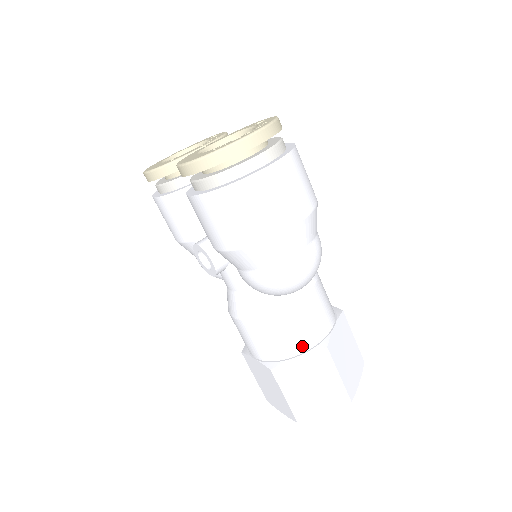
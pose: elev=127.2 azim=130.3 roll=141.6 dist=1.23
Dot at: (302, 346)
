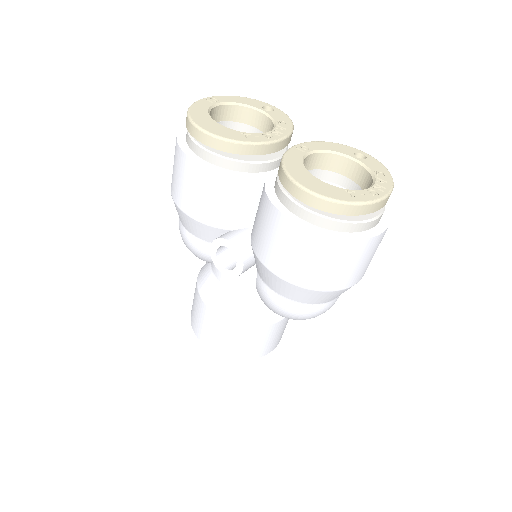
Dot at: (263, 352)
